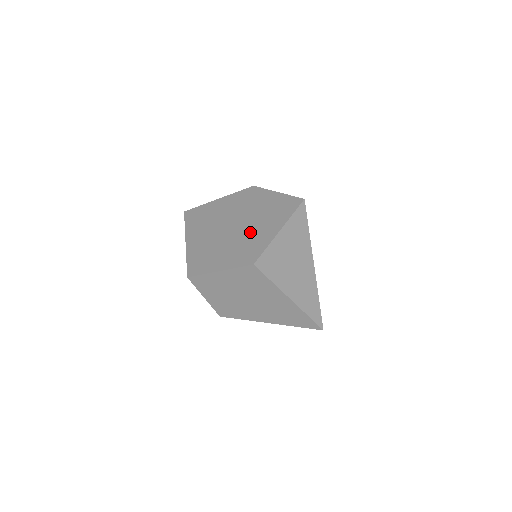
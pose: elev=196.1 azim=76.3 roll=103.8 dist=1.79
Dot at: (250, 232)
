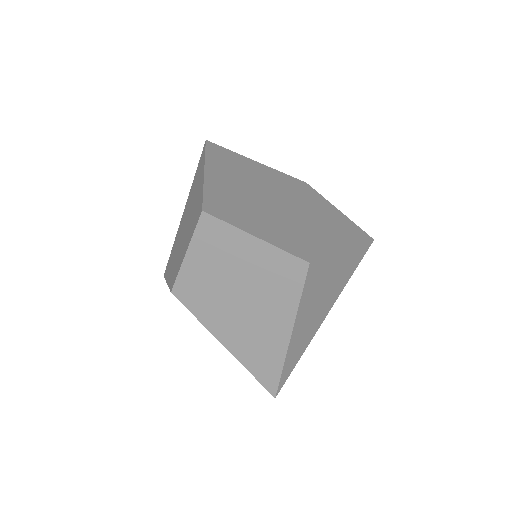
Dot at: (304, 224)
